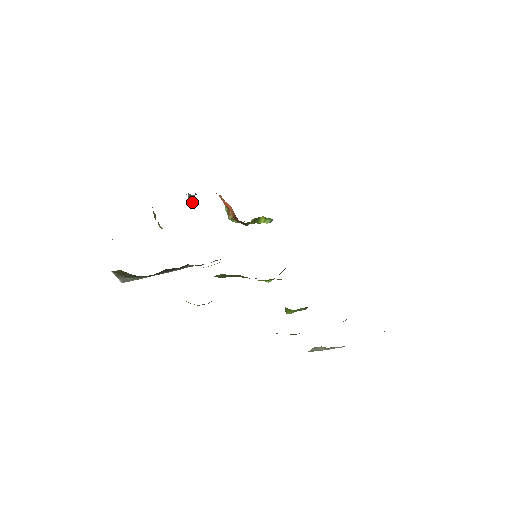
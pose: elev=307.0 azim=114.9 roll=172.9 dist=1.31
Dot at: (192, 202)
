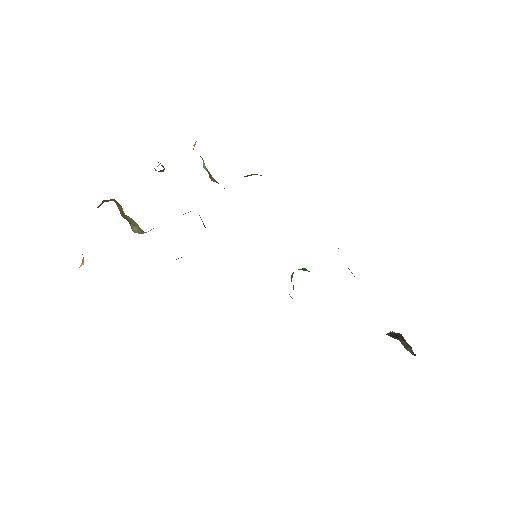
Dot at: occluded
